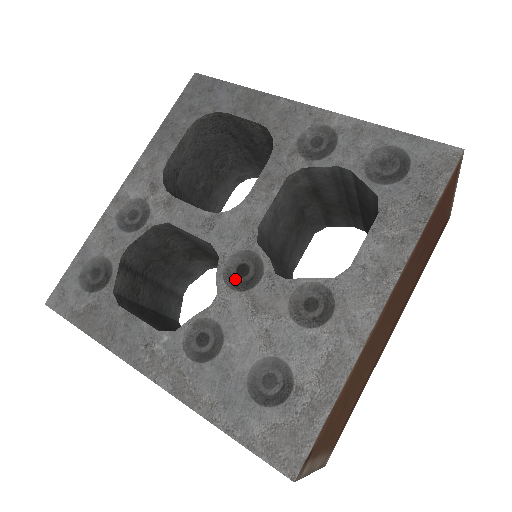
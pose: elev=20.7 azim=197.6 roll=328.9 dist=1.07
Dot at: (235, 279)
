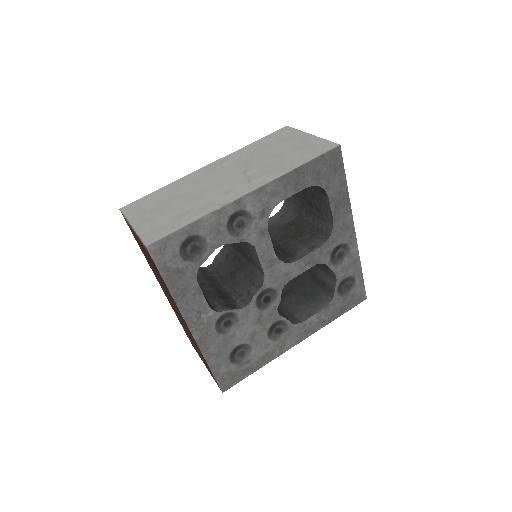
Dot at: (261, 302)
